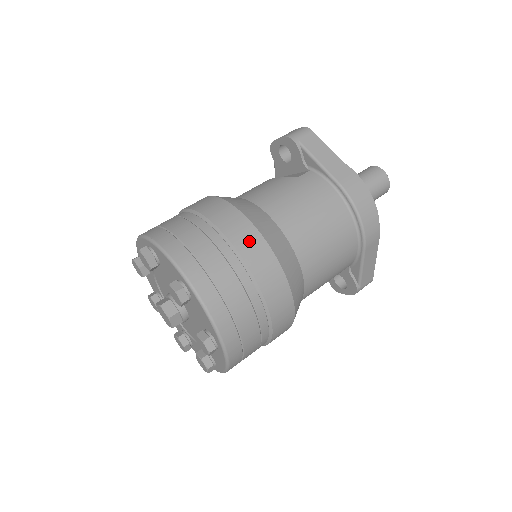
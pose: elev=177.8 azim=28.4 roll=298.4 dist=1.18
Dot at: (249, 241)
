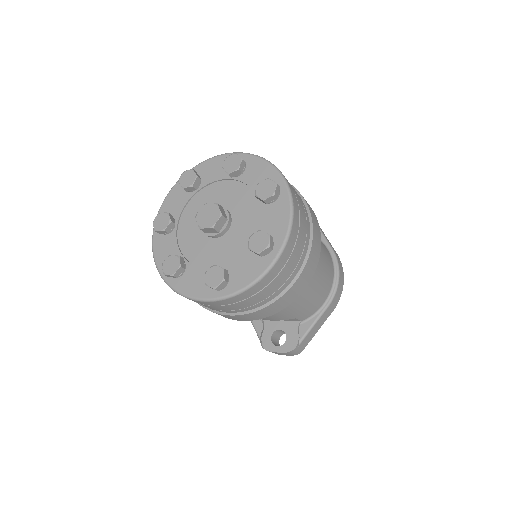
Dot at: (312, 210)
